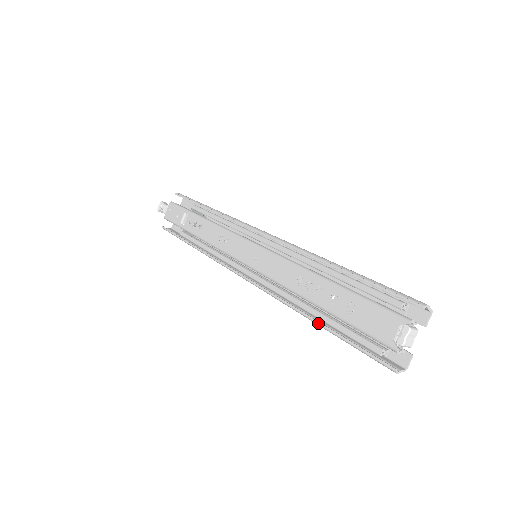
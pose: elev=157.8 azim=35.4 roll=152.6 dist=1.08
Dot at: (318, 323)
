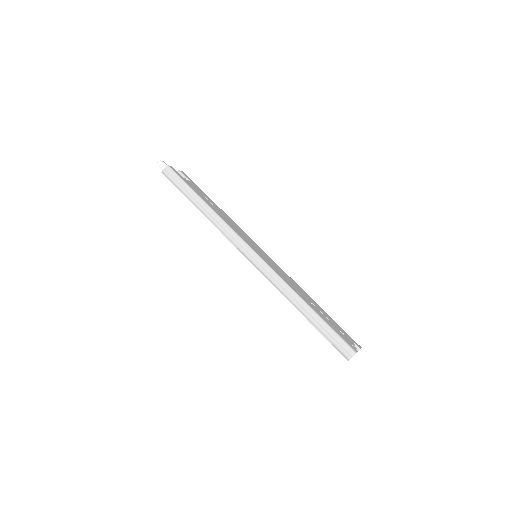
Dot at: occluded
